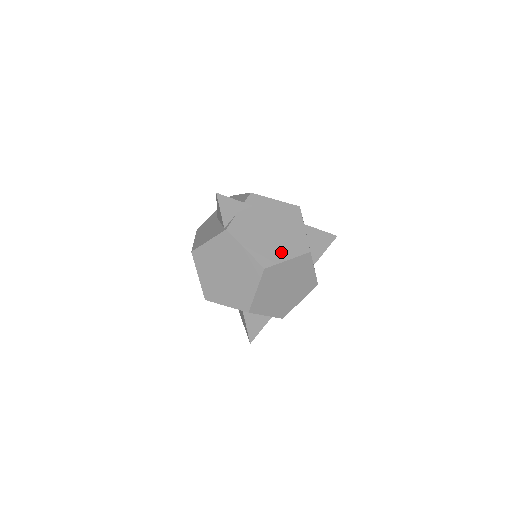
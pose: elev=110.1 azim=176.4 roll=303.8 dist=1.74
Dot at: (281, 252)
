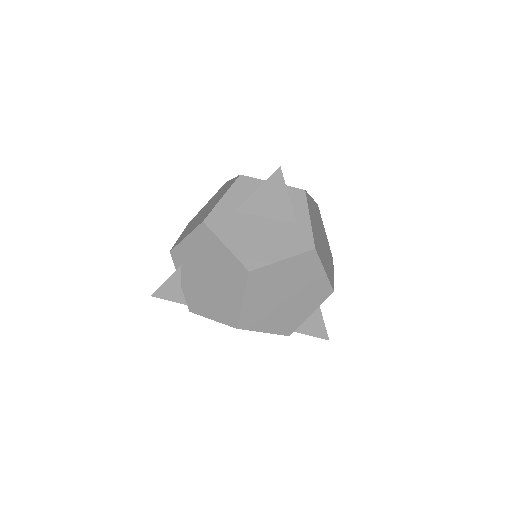
Dot at: (232, 297)
